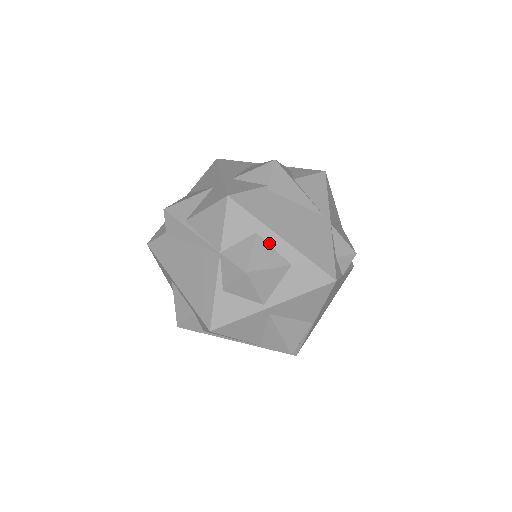
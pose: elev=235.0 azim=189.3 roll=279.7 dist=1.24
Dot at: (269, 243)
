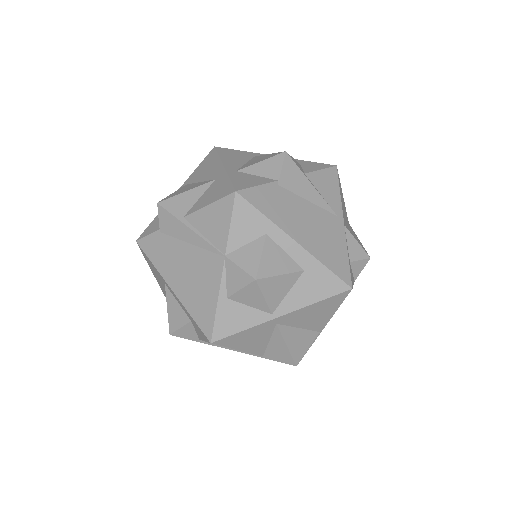
Dot at: (280, 246)
